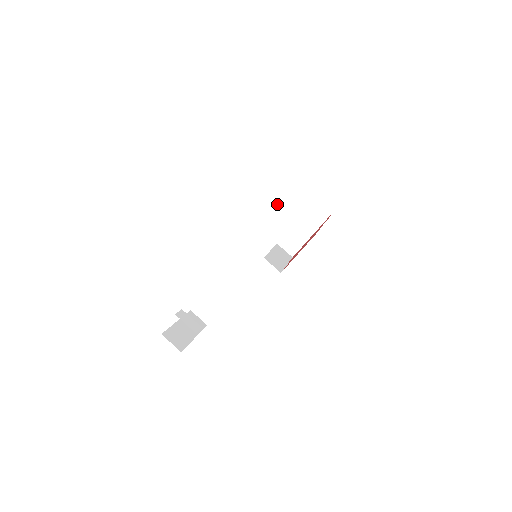
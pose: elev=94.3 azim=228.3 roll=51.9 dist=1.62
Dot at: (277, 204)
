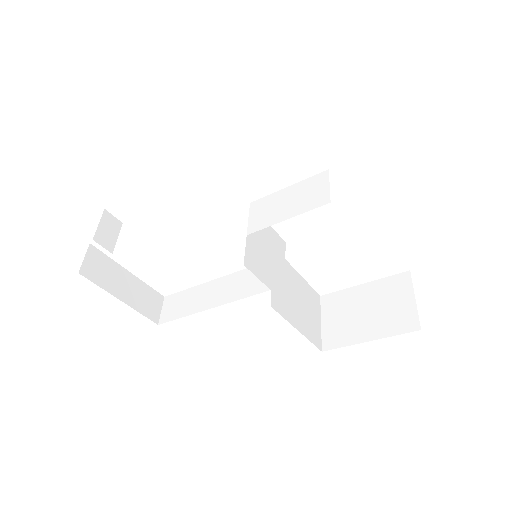
Dot at: (319, 176)
